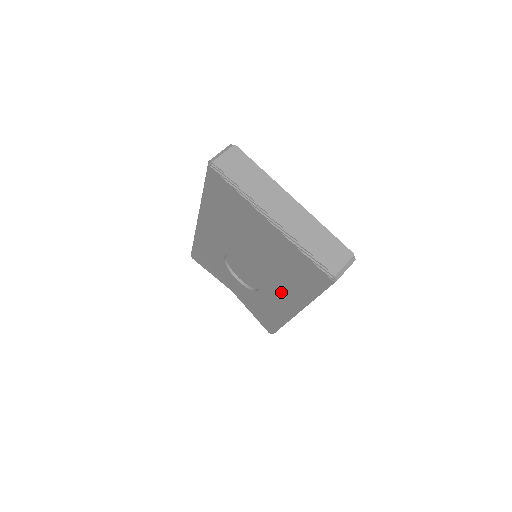
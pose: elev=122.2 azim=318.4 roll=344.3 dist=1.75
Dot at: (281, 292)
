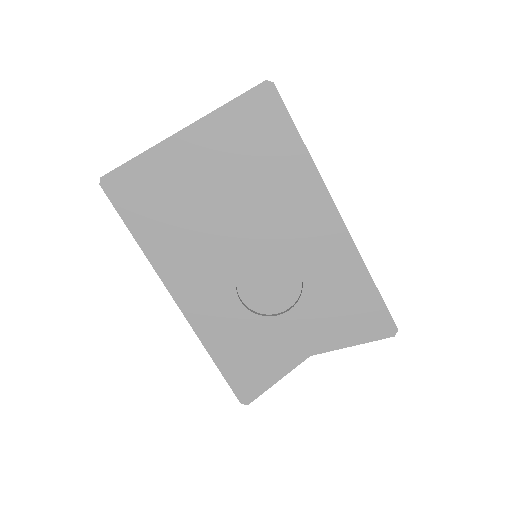
Dot at: (299, 216)
